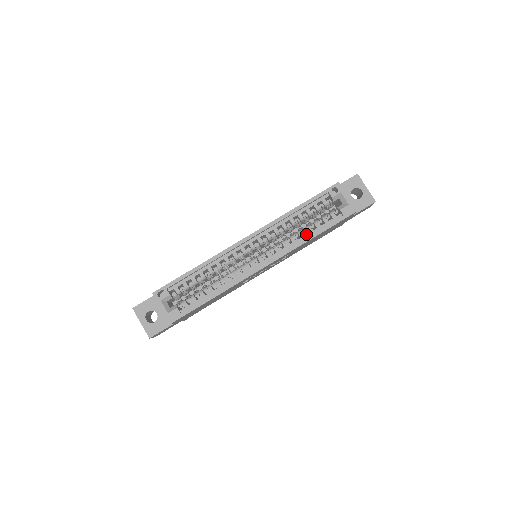
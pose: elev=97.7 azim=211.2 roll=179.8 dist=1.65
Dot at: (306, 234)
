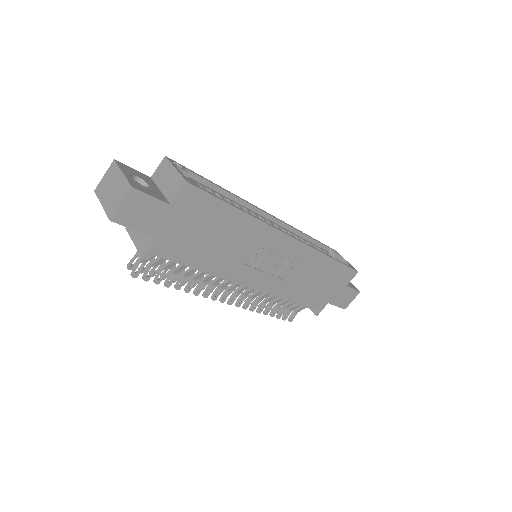
Dot at: occluded
